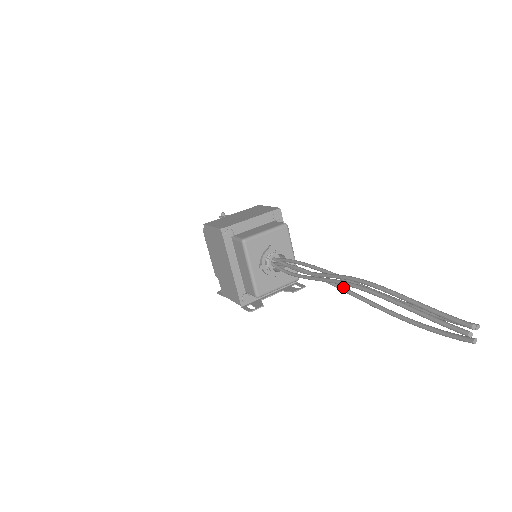
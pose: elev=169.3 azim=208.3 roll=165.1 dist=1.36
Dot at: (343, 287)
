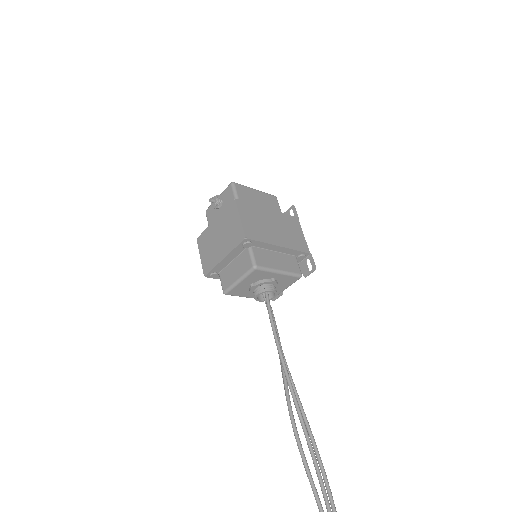
Dot at: (295, 395)
